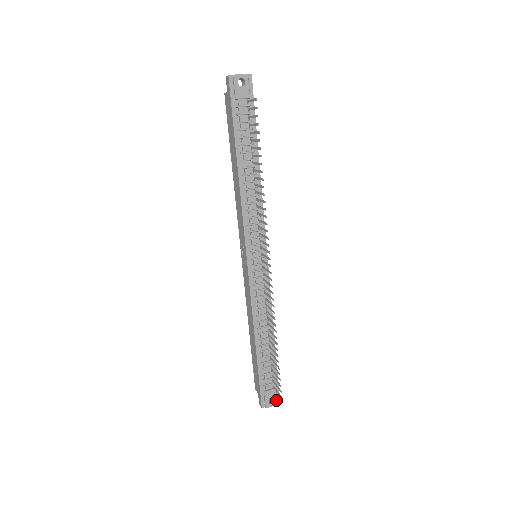
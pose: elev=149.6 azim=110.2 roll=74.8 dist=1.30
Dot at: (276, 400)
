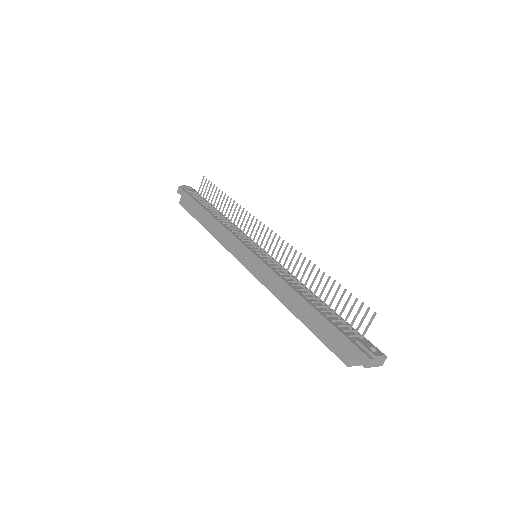
Dot at: (378, 350)
